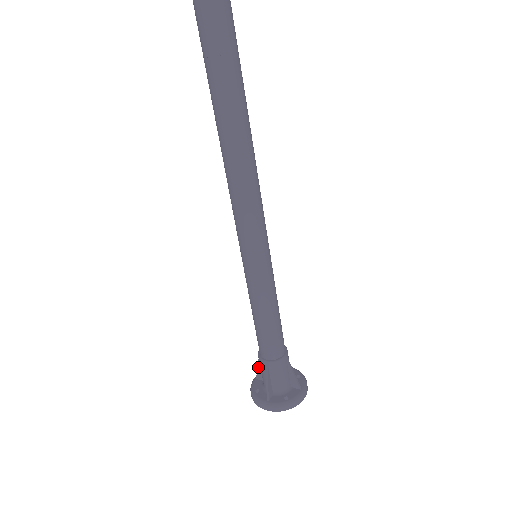
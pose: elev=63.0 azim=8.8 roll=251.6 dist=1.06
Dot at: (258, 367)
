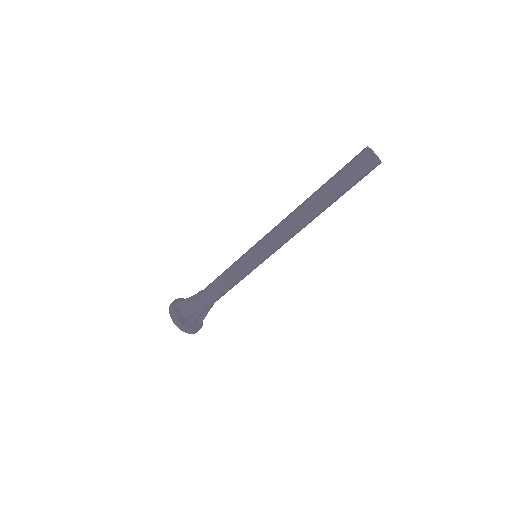
Dot at: (186, 300)
